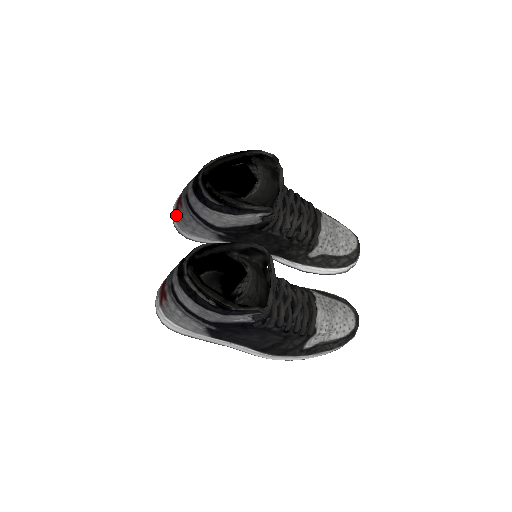
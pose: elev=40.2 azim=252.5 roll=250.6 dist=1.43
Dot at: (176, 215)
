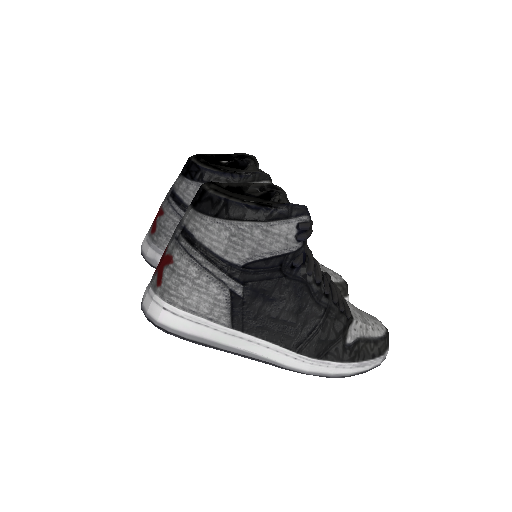
Dot at: (152, 237)
